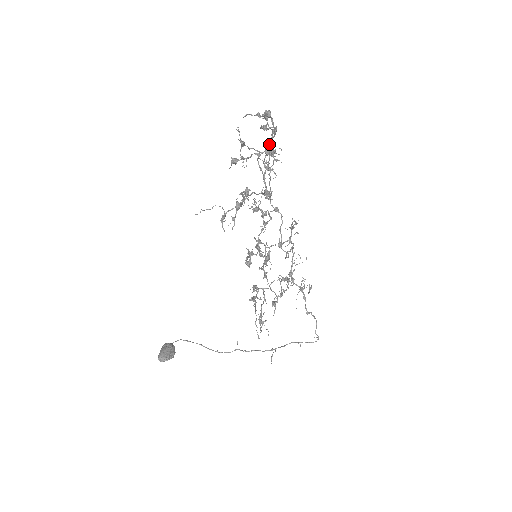
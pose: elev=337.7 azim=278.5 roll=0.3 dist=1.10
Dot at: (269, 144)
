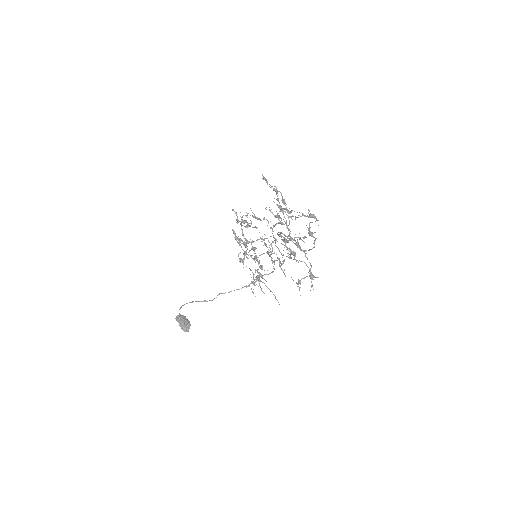
Dot at: occluded
